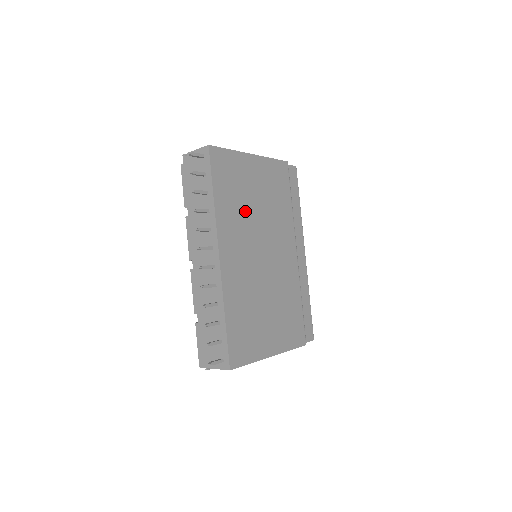
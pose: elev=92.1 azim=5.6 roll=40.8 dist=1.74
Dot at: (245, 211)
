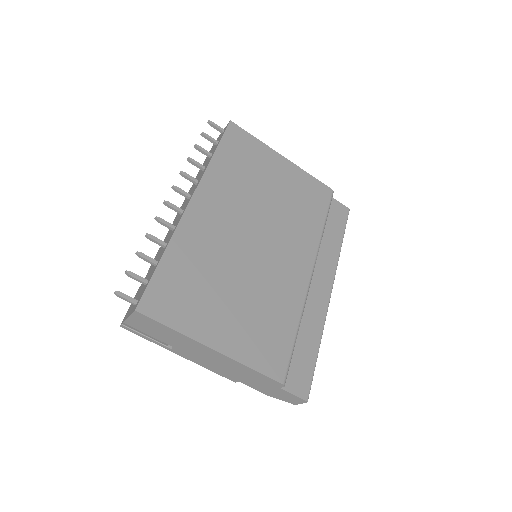
Dot at: (249, 189)
